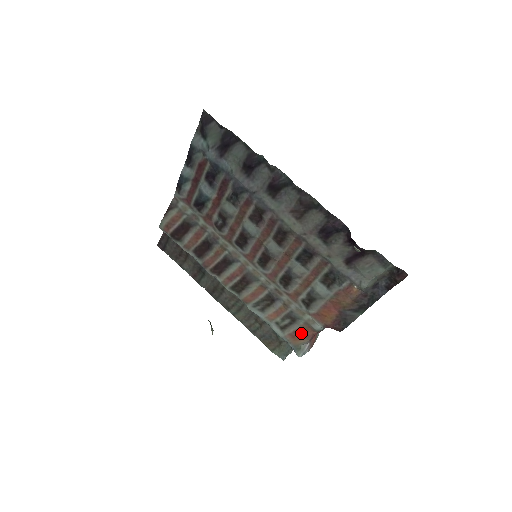
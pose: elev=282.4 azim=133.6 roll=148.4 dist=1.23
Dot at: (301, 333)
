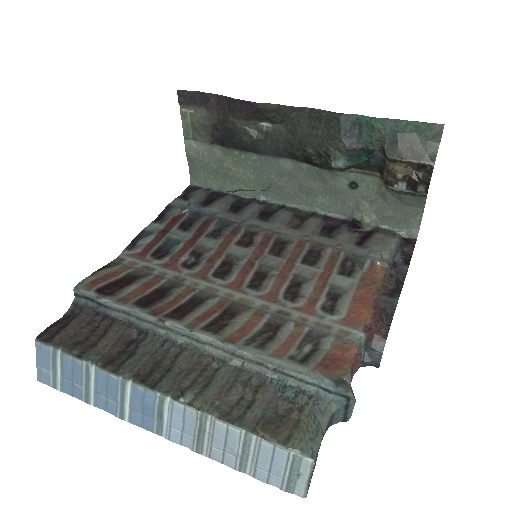
Dot at: (335, 358)
